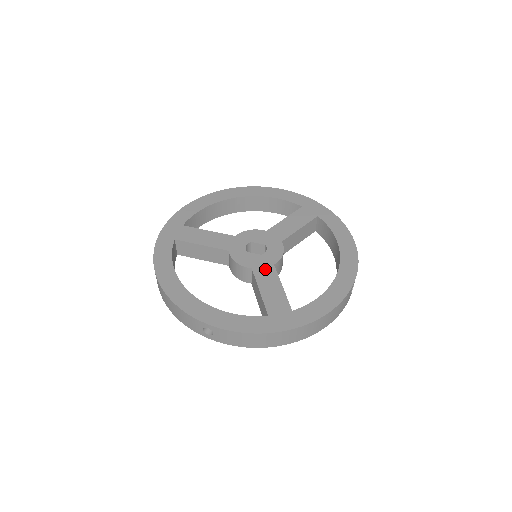
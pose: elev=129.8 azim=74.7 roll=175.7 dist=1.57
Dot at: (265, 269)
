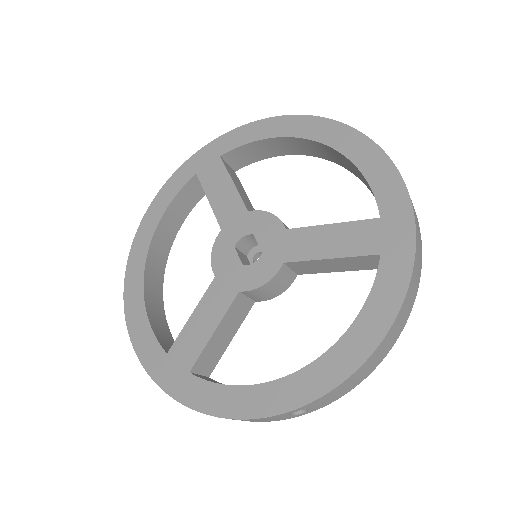
Dot at: (224, 290)
